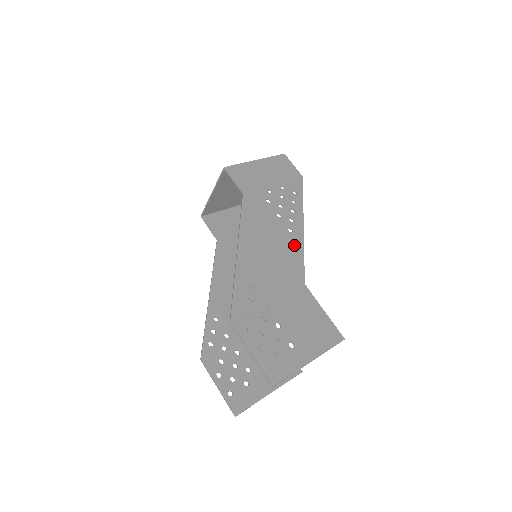
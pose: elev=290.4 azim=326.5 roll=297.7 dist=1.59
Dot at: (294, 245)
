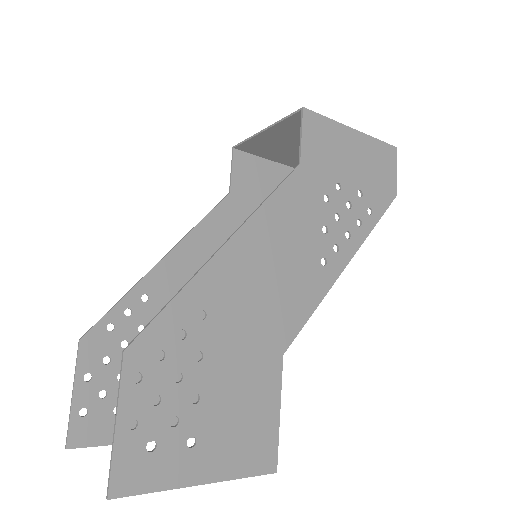
Dot at: (312, 287)
